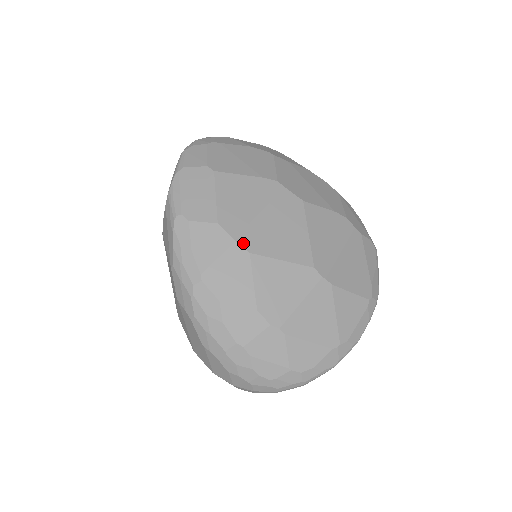
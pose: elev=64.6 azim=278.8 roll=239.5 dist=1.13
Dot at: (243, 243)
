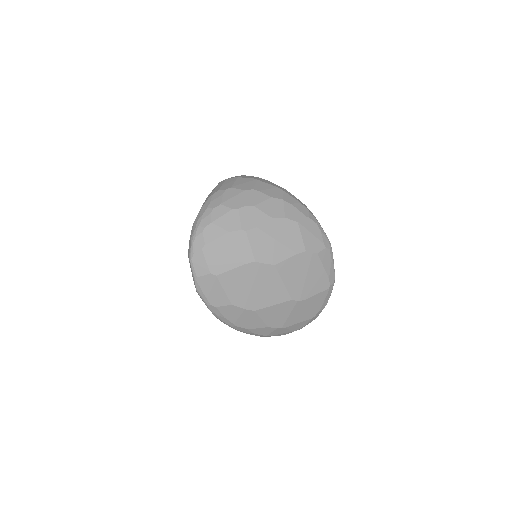
Dot at: (249, 308)
